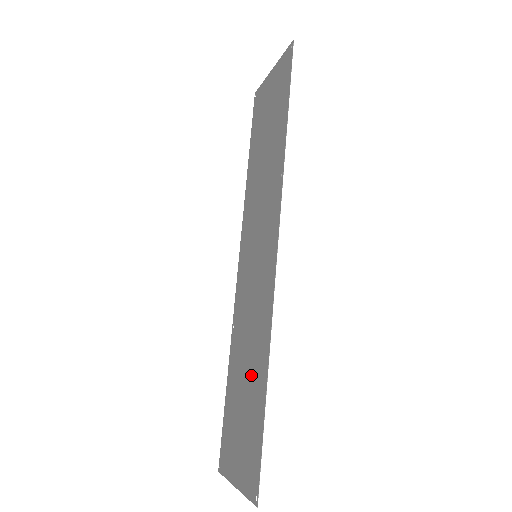
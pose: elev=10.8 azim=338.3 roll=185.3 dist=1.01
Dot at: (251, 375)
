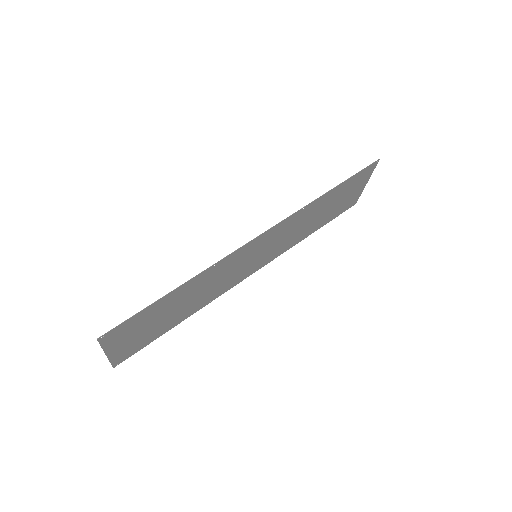
Dot at: (181, 299)
